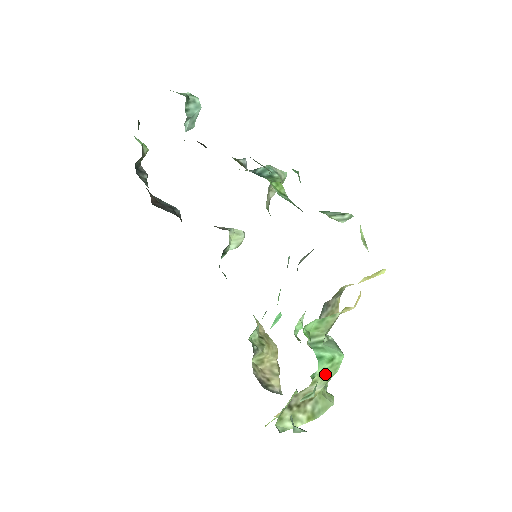
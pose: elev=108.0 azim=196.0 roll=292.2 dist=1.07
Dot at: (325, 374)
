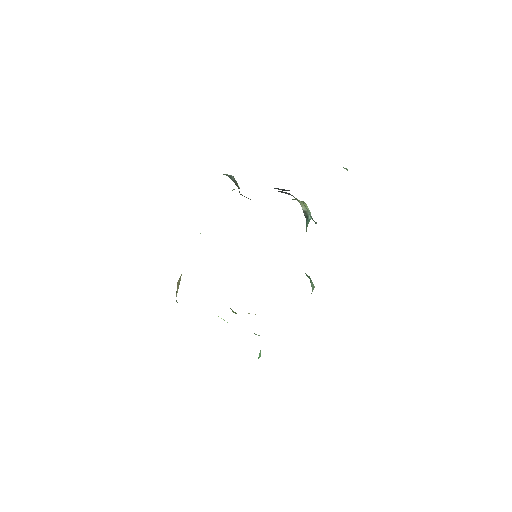
Dot at: occluded
